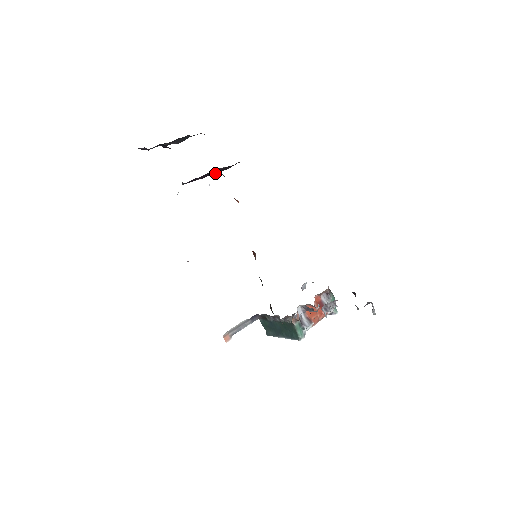
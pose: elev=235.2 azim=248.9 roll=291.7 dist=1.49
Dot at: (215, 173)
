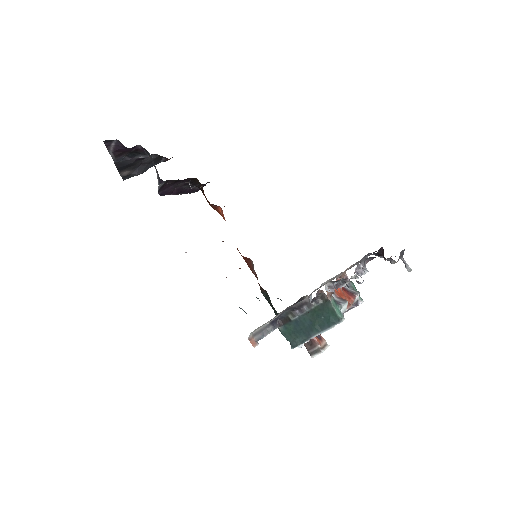
Dot at: (186, 193)
